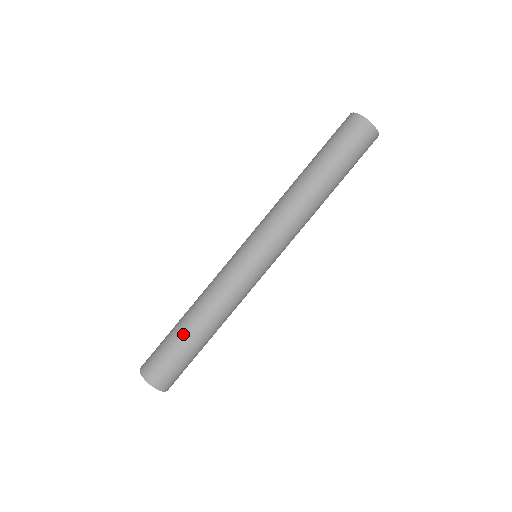
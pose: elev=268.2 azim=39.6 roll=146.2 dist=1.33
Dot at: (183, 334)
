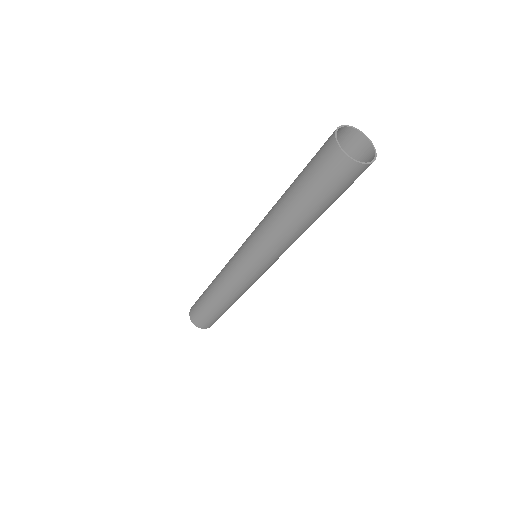
Dot at: occluded
